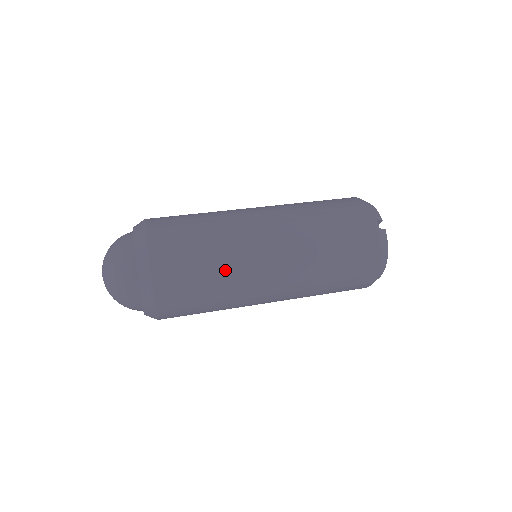
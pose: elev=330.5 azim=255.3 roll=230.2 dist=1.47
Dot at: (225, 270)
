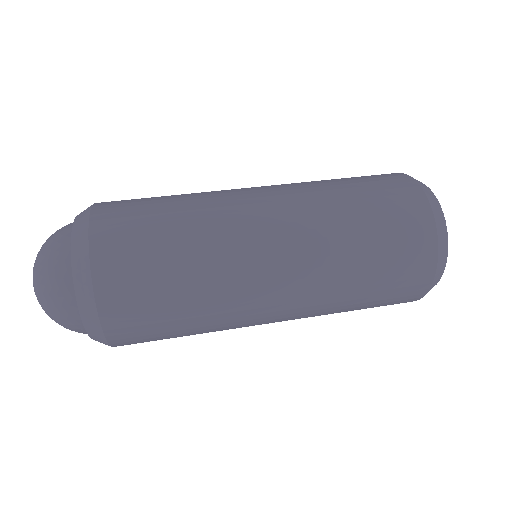
Dot at: (196, 218)
